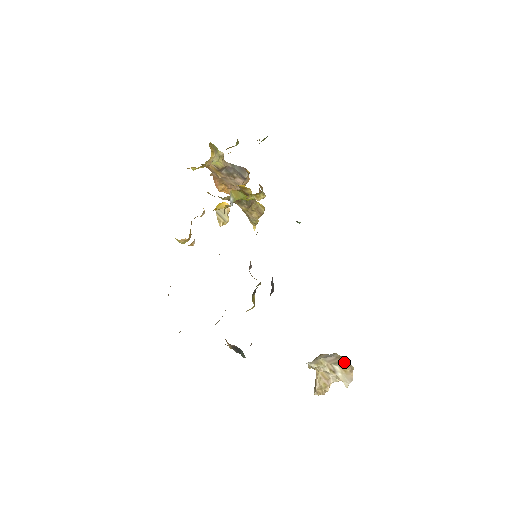
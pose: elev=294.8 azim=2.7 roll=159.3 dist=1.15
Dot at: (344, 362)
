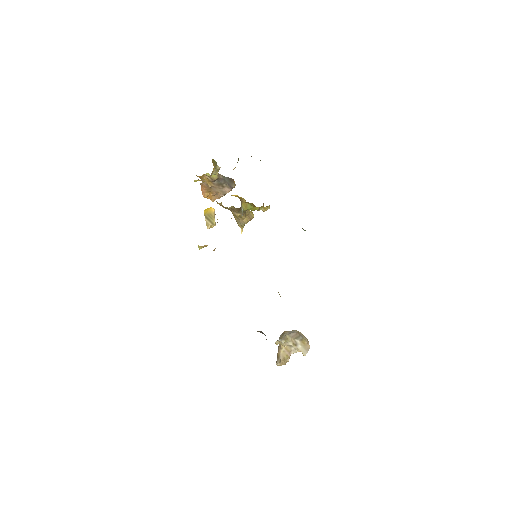
Dot at: (302, 336)
